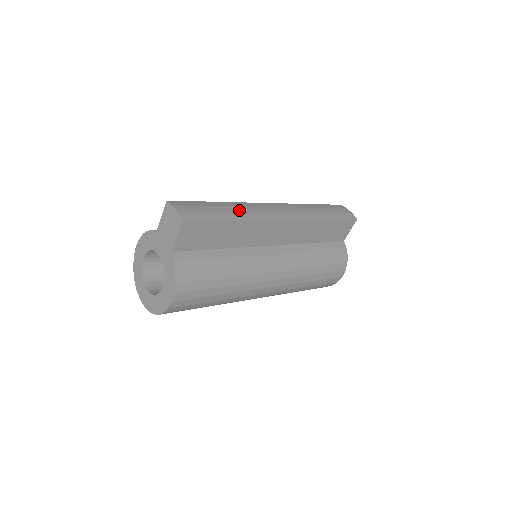
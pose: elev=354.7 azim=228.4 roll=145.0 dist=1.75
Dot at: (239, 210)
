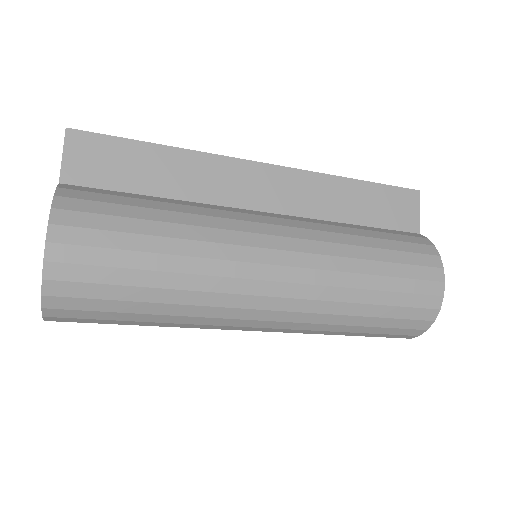
Dot at: occluded
